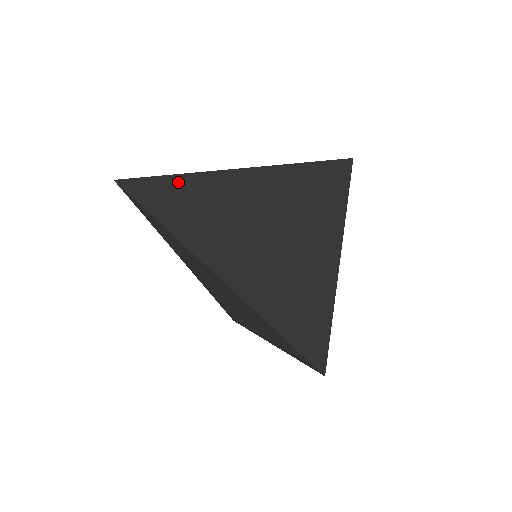
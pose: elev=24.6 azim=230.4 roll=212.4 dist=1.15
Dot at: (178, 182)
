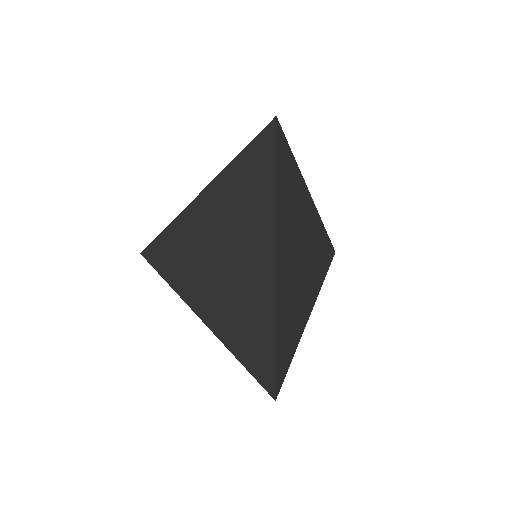
Dot at: (293, 166)
